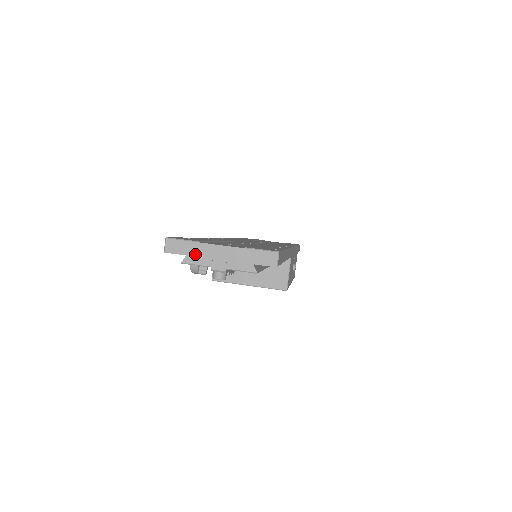
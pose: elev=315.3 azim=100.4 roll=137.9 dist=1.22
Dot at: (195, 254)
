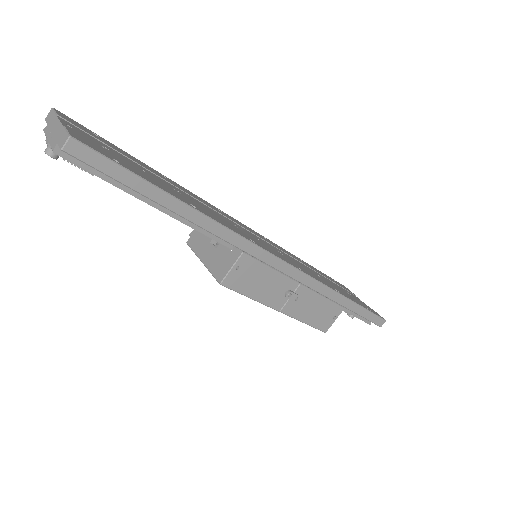
Dot at: (50, 125)
